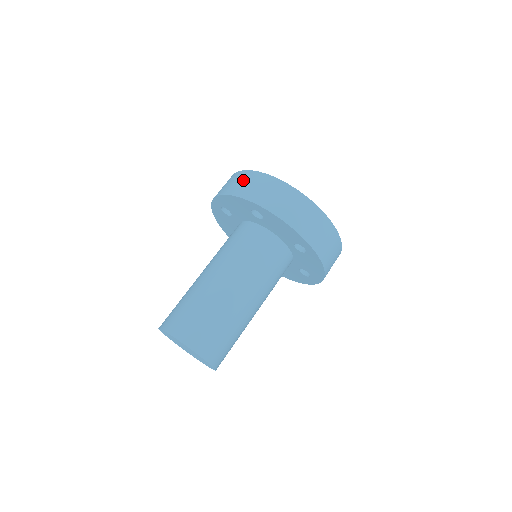
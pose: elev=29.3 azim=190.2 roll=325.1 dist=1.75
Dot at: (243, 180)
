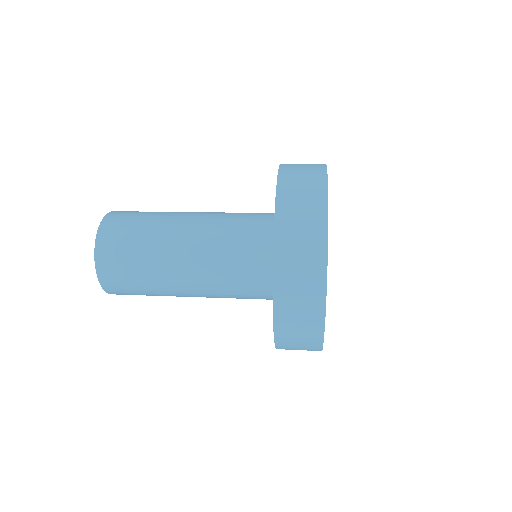
Dot at: (307, 175)
